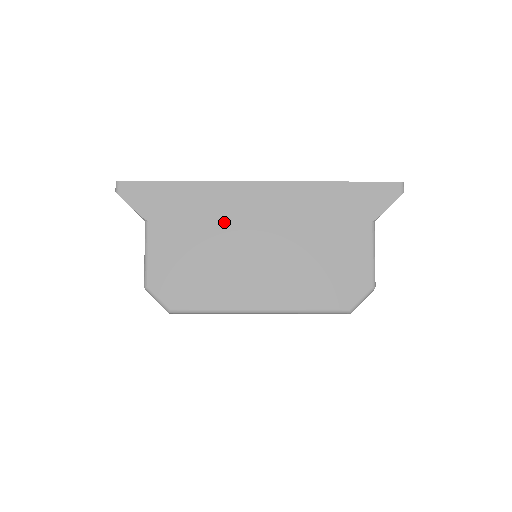
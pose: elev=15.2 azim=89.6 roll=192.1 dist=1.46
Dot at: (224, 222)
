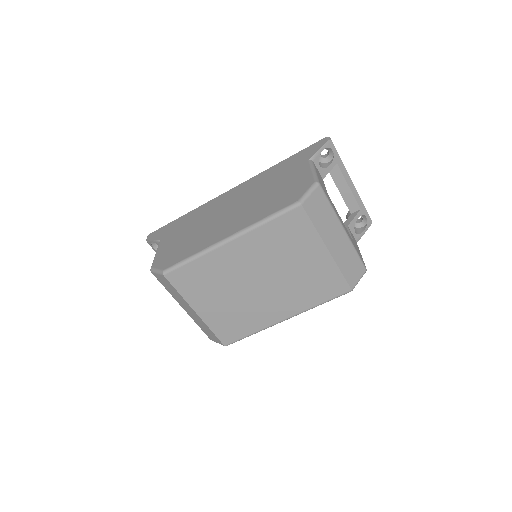
Dot at: (207, 215)
